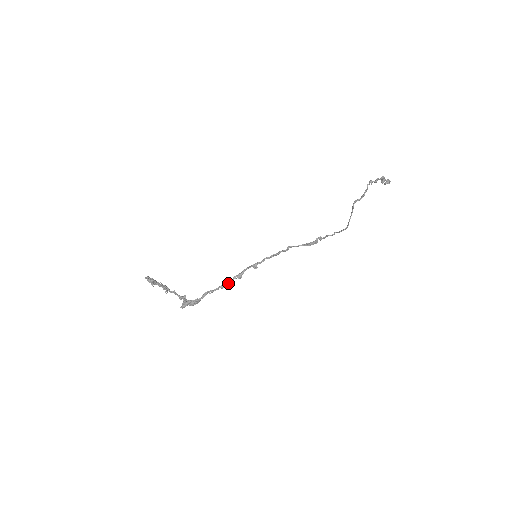
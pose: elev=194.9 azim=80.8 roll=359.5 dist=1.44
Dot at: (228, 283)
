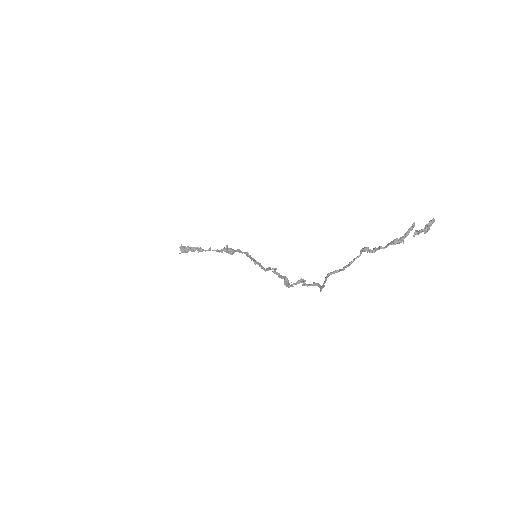
Dot at: (247, 255)
